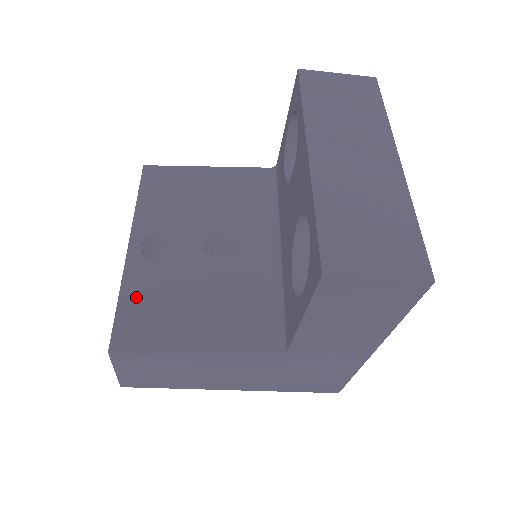
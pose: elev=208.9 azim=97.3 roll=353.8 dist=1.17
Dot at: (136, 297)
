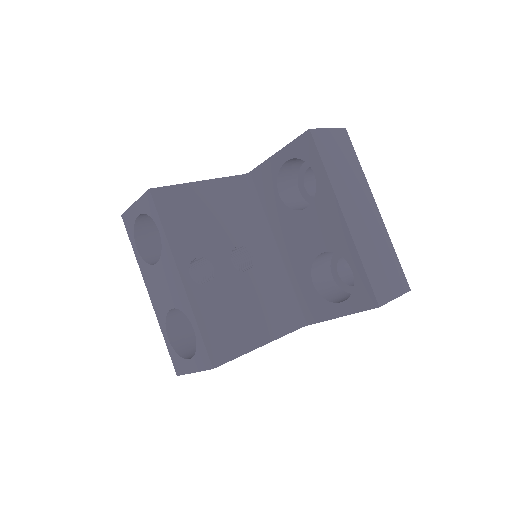
Dot at: (209, 320)
